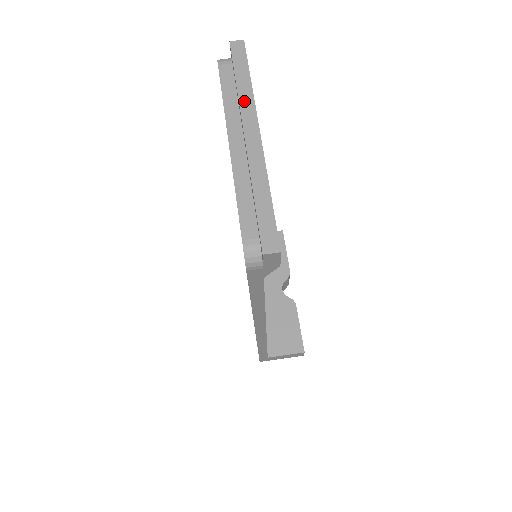
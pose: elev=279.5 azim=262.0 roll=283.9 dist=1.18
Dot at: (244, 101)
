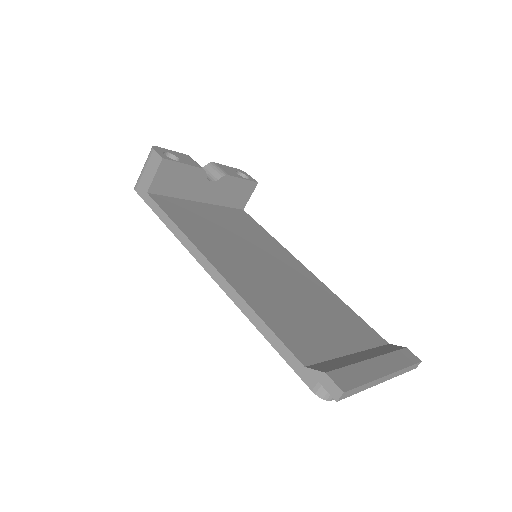
Dot at: (371, 386)
